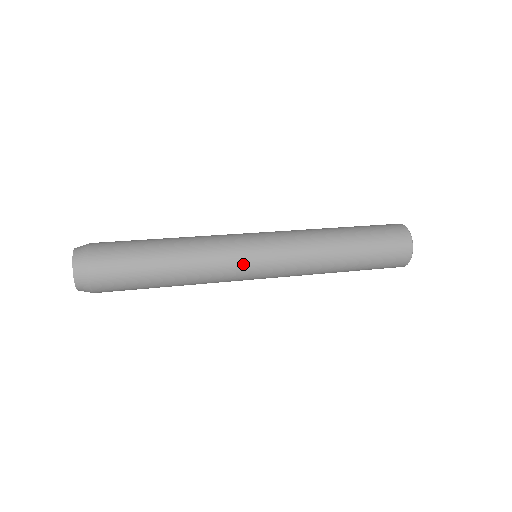
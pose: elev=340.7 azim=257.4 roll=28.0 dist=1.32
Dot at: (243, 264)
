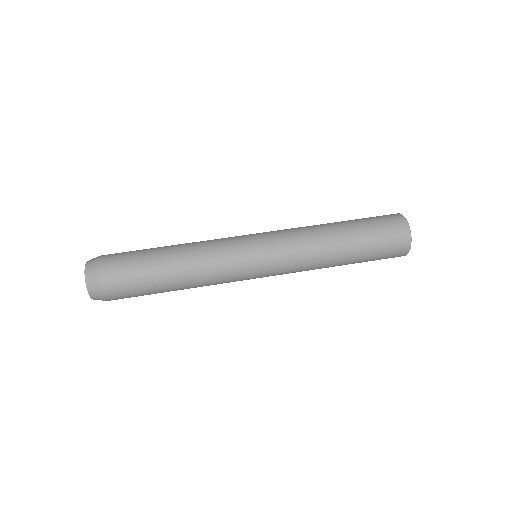
Dot at: (243, 275)
